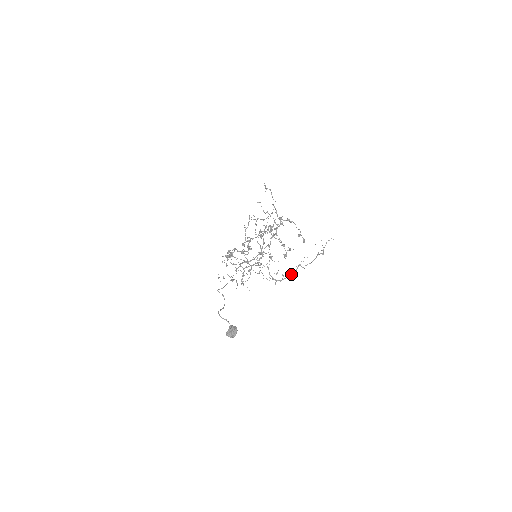
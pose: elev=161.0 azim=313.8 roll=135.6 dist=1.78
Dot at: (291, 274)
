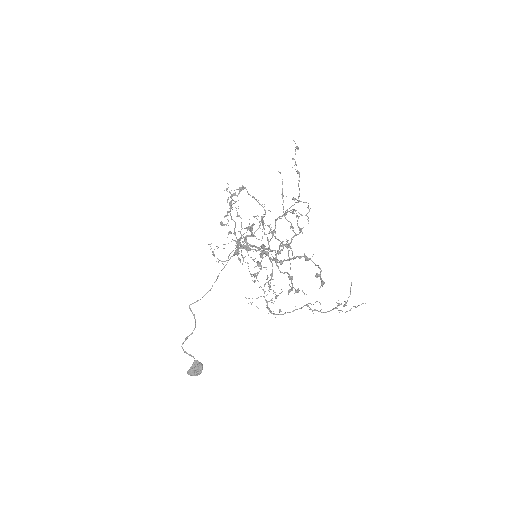
Dot at: (293, 311)
